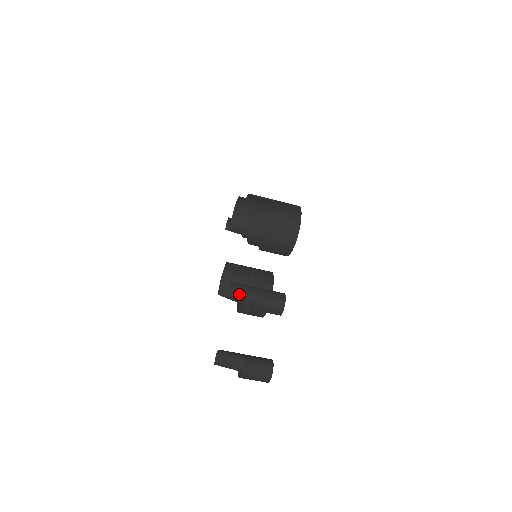
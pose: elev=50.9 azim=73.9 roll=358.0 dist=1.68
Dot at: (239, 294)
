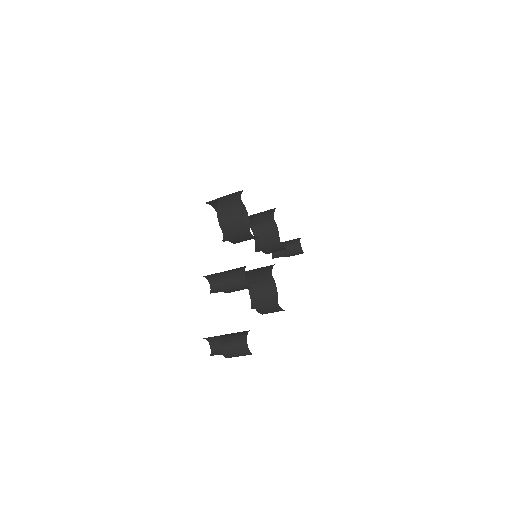
Dot at: (219, 286)
